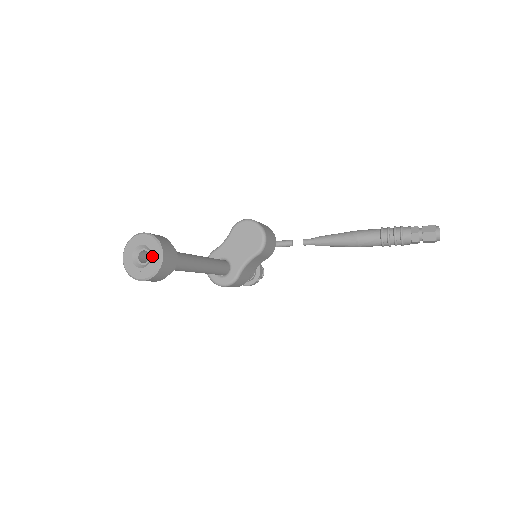
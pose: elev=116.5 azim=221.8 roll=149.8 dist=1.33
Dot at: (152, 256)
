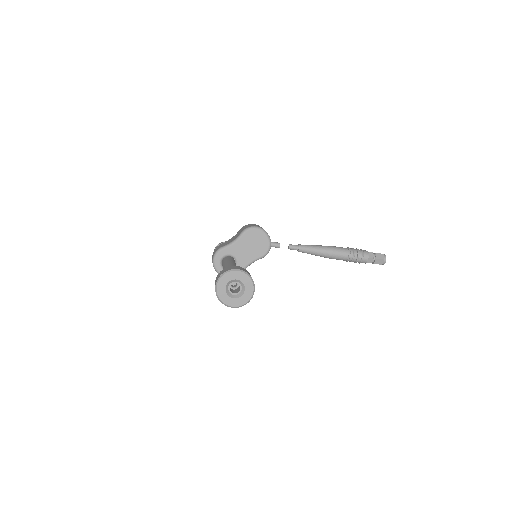
Dot at: (245, 290)
